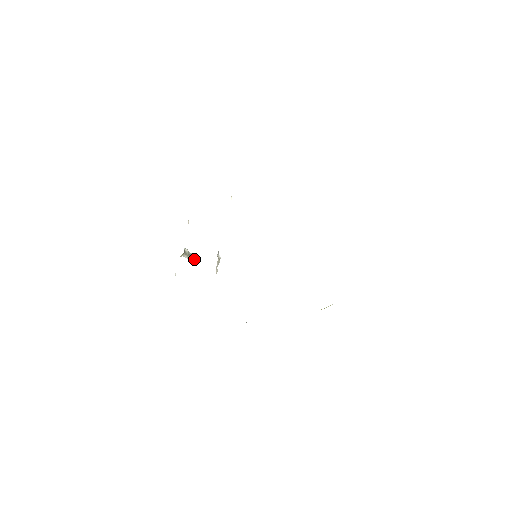
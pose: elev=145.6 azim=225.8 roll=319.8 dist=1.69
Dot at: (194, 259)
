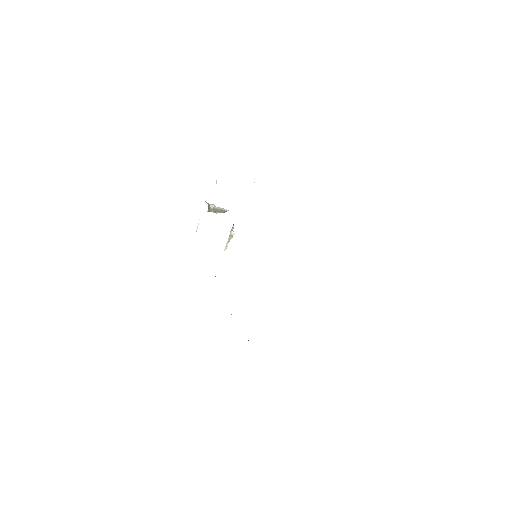
Dot at: (221, 212)
